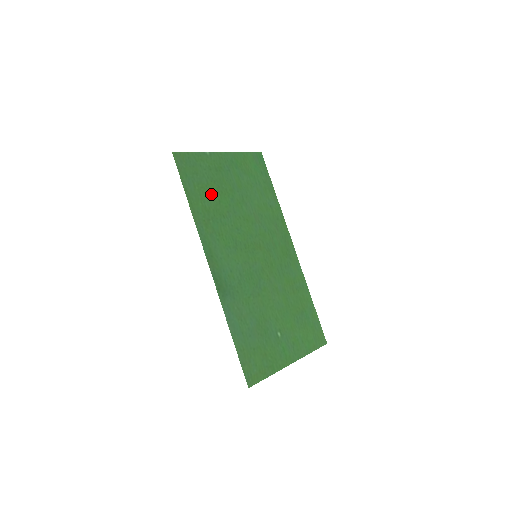
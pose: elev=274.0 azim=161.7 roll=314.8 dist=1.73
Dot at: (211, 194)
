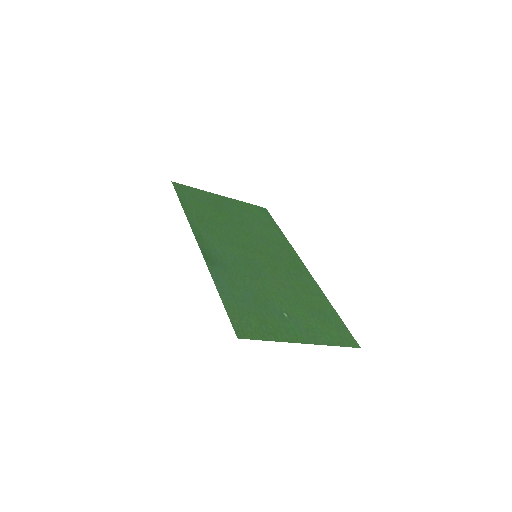
Dot at: (207, 210)
